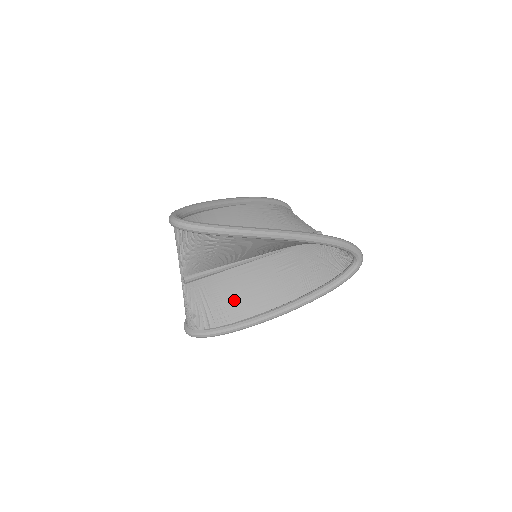
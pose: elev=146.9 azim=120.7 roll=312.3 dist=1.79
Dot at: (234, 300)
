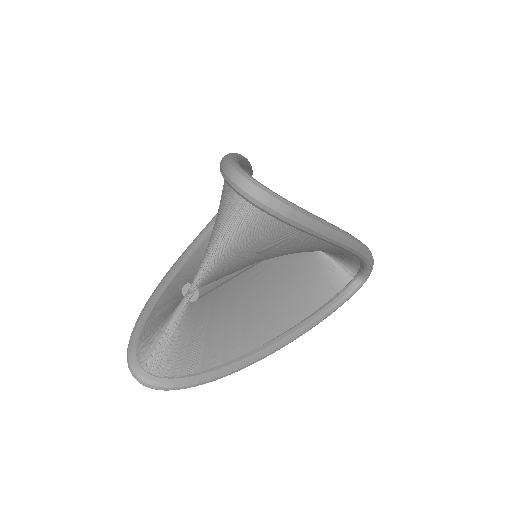
Dot at: (233, 327)
